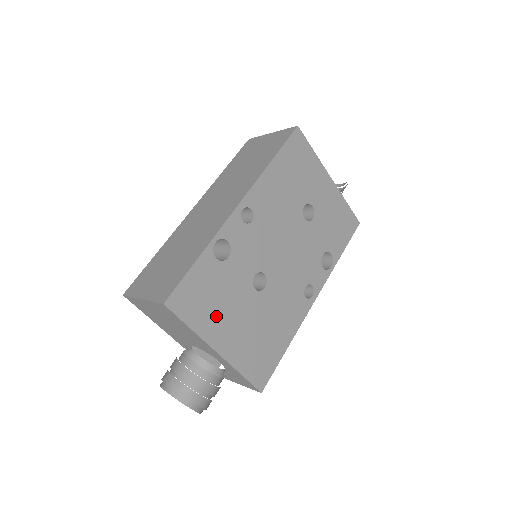
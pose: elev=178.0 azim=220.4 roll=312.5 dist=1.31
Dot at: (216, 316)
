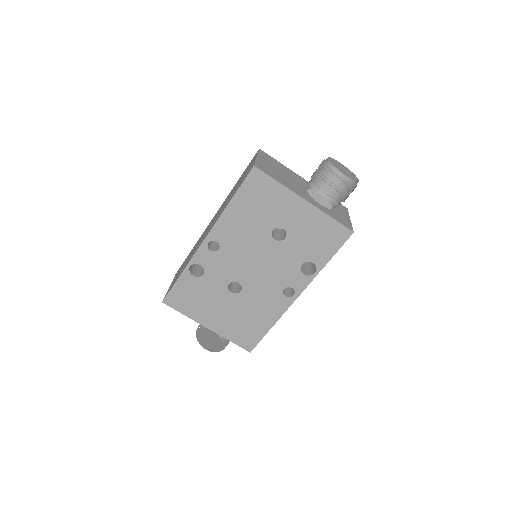
Dot at: (202, 308)
